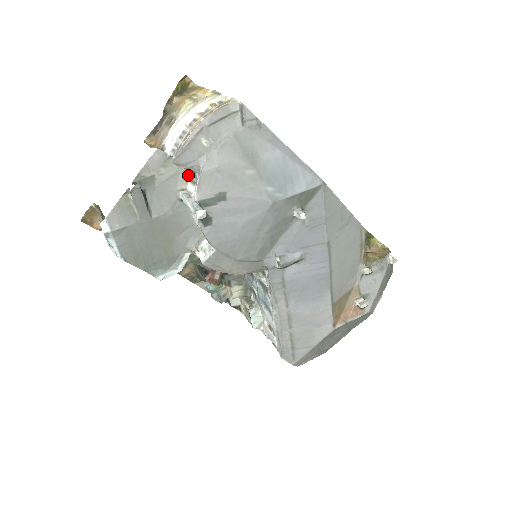
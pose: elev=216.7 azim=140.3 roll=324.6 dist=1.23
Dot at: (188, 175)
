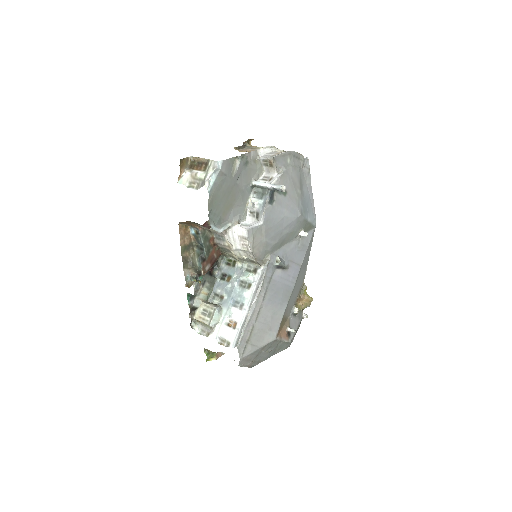
Dot at: (260, 176)
